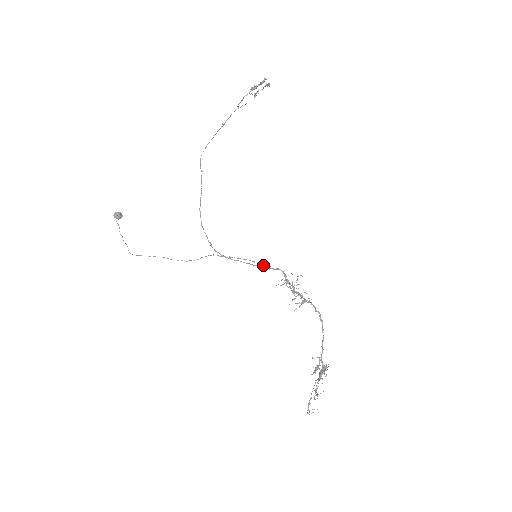
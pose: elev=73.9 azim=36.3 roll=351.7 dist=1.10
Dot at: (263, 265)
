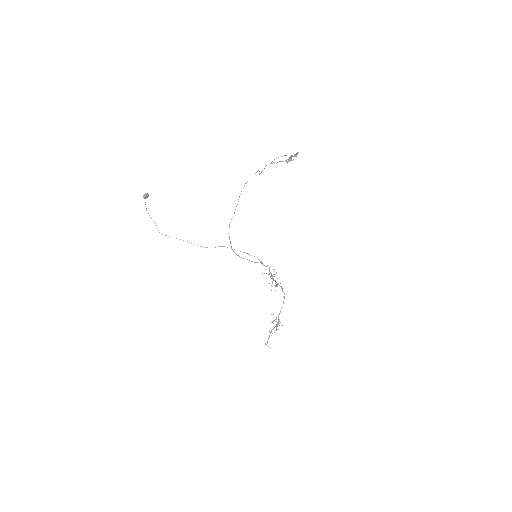
Dot at: occluded
